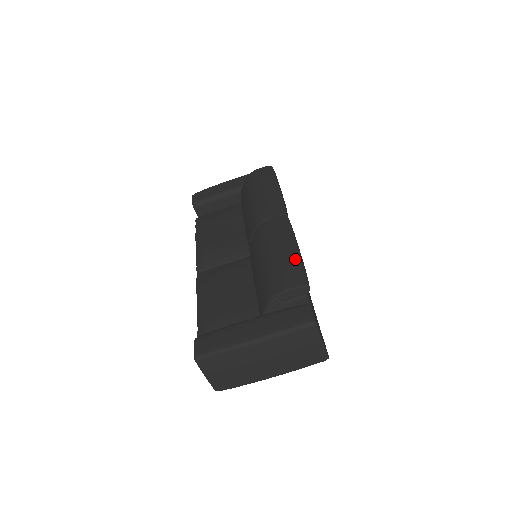
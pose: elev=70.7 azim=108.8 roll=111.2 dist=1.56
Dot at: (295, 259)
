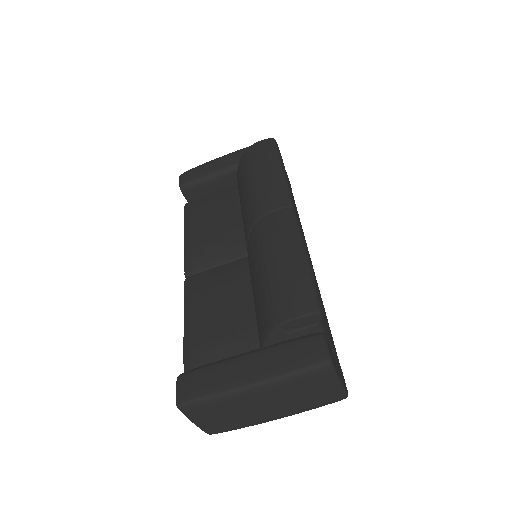
Dot at: (303, 273)
